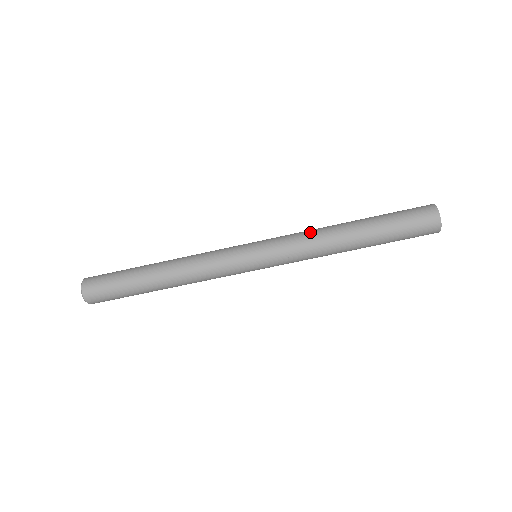
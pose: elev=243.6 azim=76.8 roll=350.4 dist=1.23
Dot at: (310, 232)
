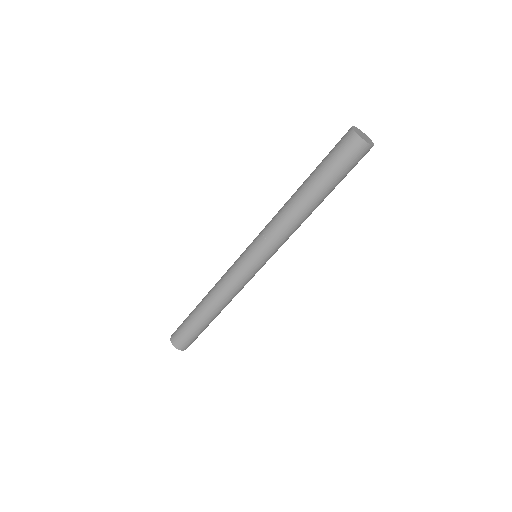
Dot at: (280, 223)
